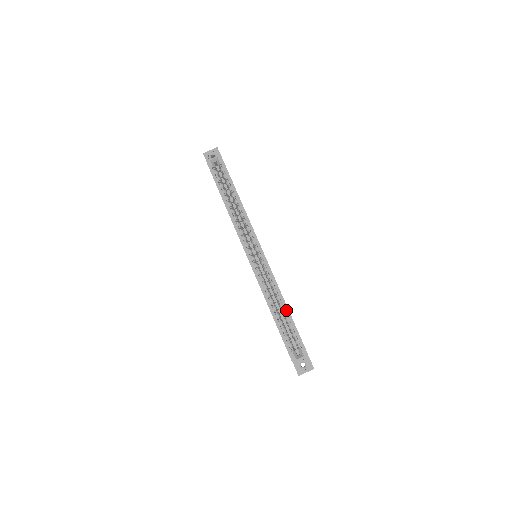
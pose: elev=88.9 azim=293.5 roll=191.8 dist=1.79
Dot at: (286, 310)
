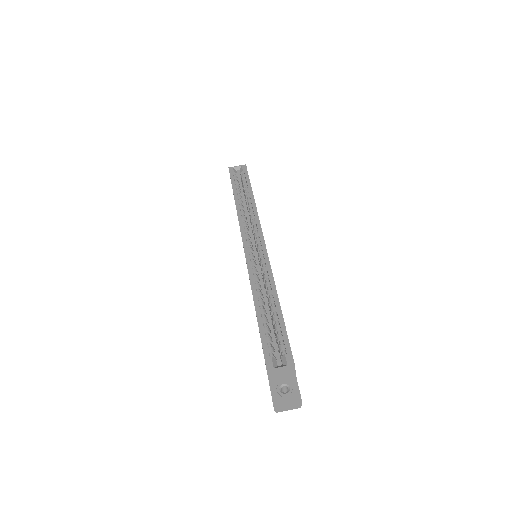
Dot at: (276, 305)
